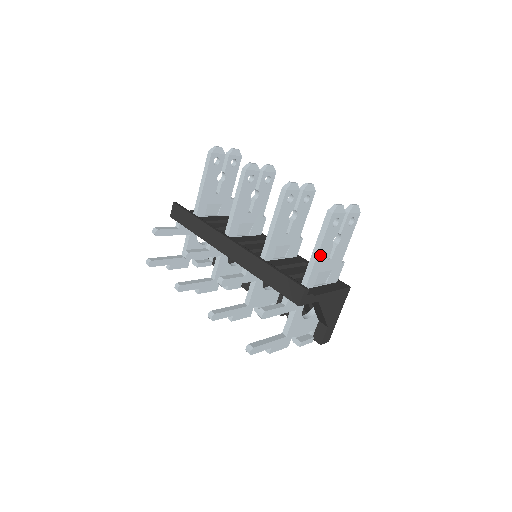
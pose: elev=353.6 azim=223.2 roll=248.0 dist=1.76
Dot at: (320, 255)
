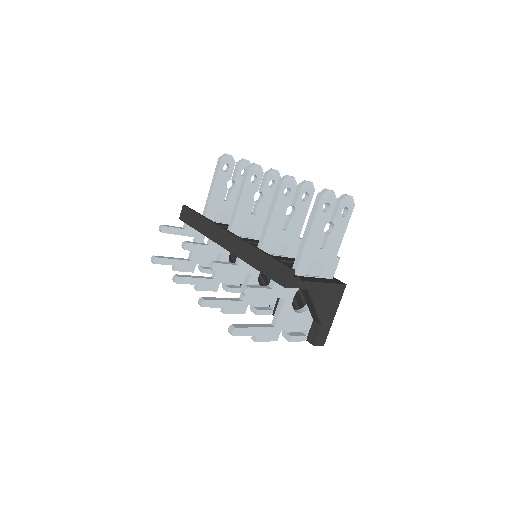
Dot at: (310, 240)
